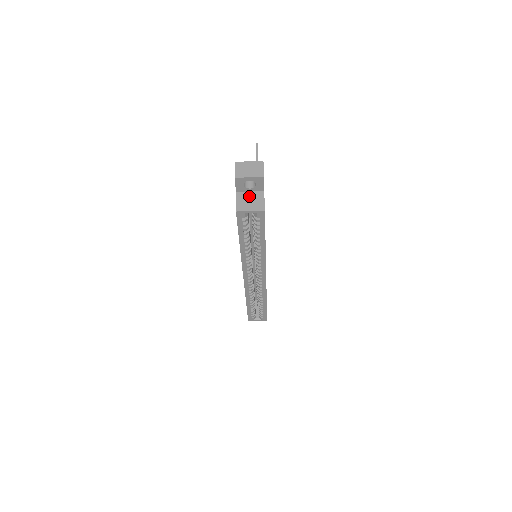
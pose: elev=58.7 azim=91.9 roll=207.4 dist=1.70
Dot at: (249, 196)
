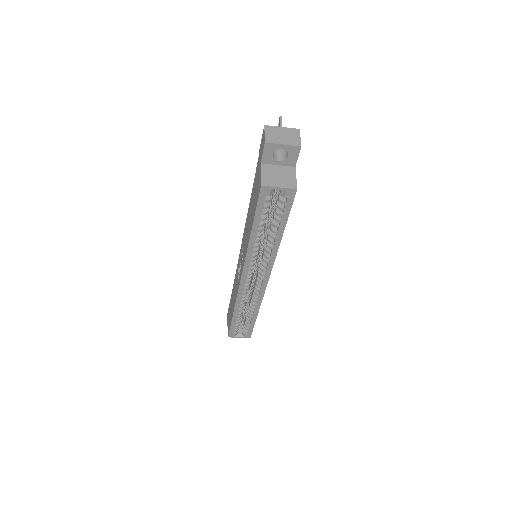
Dot at: (277, 170)
